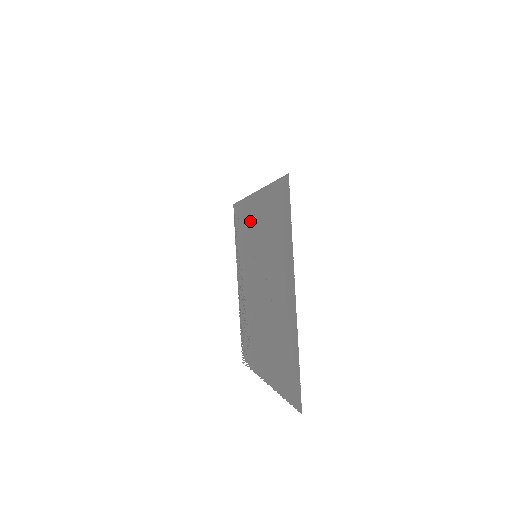
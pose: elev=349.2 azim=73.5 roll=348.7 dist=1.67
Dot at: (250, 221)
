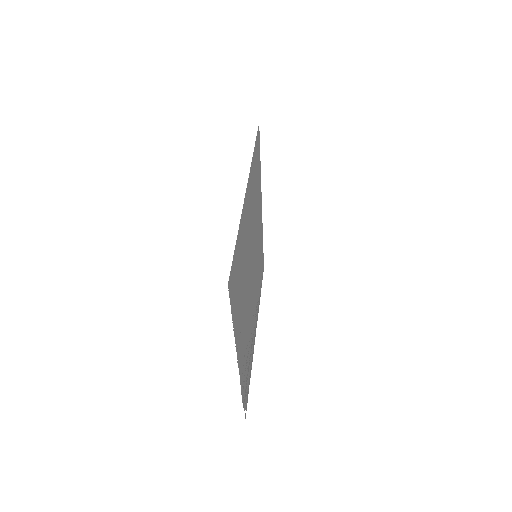
Dot at: (260, 240)
